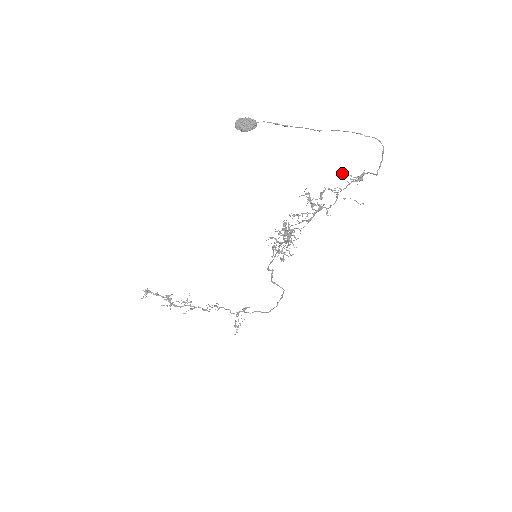
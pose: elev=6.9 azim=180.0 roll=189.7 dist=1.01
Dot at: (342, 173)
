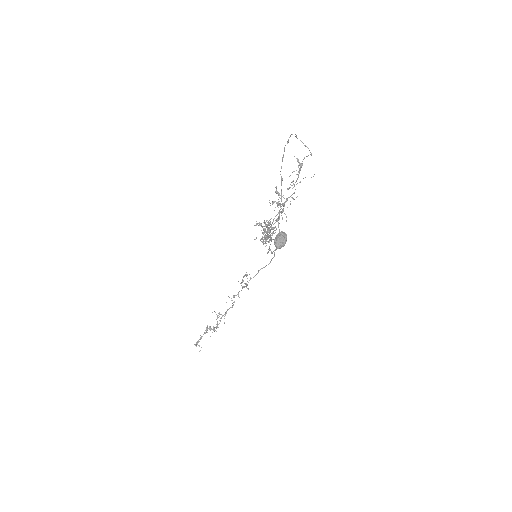
Dot at: occluded
